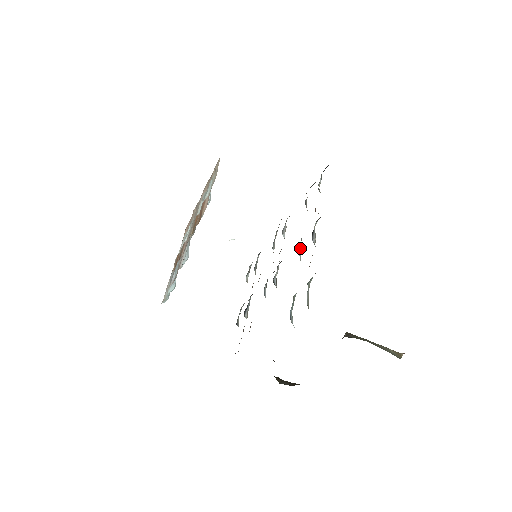
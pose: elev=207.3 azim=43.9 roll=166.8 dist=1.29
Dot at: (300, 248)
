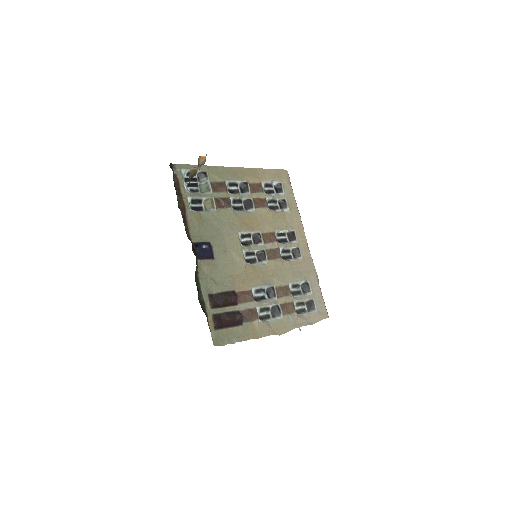
Dot at: (242, 211)
